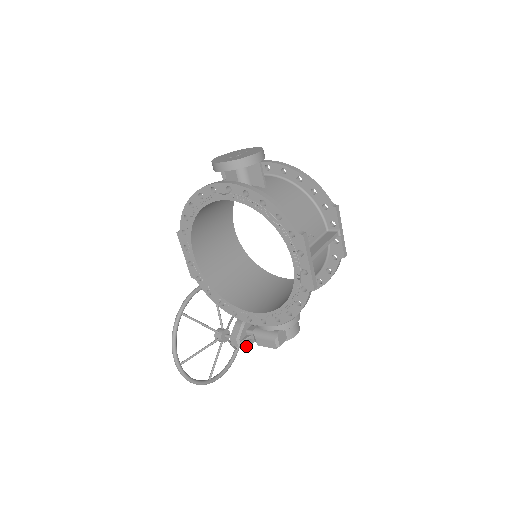
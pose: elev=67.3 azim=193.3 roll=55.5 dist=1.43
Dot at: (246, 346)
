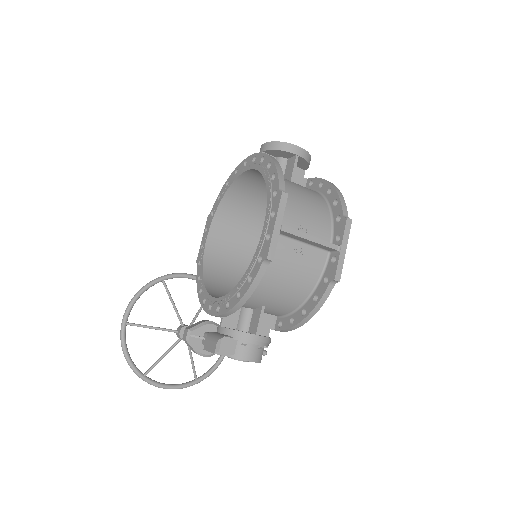
Dot at: (195, 349)
